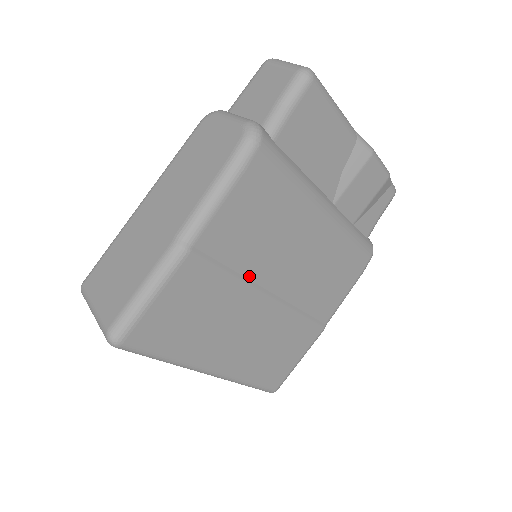
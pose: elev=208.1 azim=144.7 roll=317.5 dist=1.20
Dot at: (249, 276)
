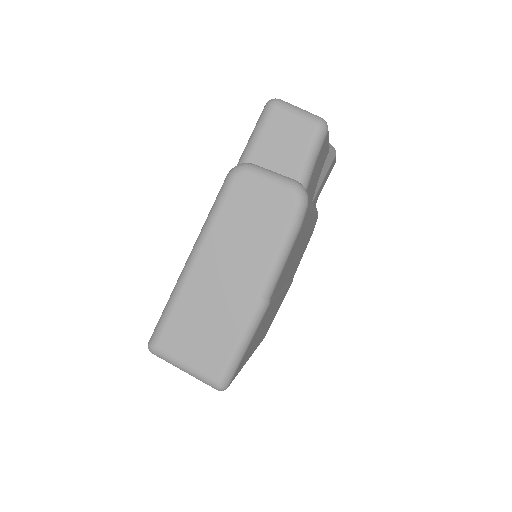
Dot at: occluded
